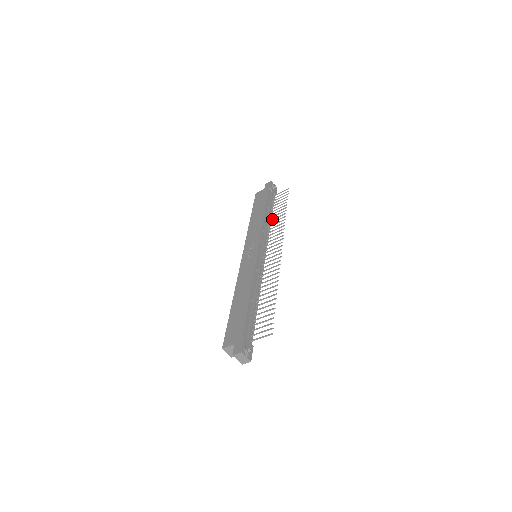
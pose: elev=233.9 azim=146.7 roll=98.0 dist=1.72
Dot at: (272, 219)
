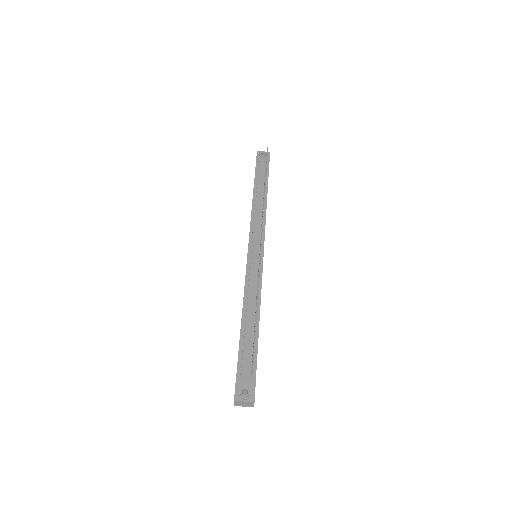
Dot at: occluded
